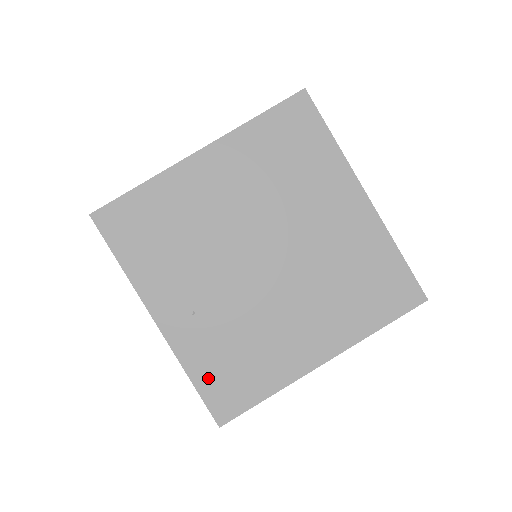
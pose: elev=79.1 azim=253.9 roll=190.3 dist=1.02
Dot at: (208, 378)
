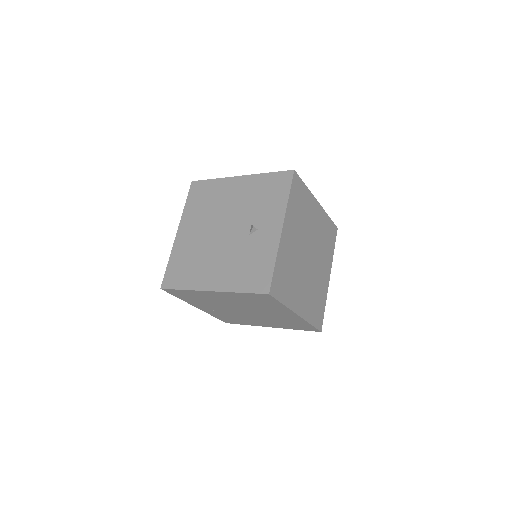
Dot at: (221, 318)
